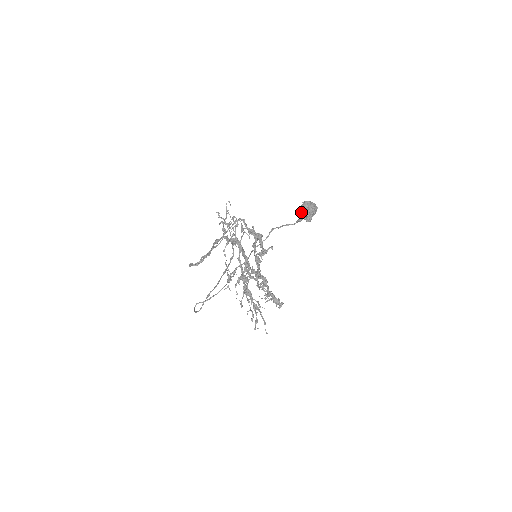
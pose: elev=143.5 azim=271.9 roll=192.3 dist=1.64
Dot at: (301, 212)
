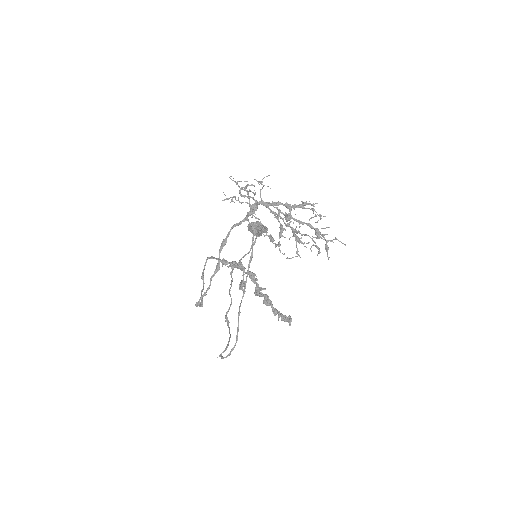
Dot at: occluded
